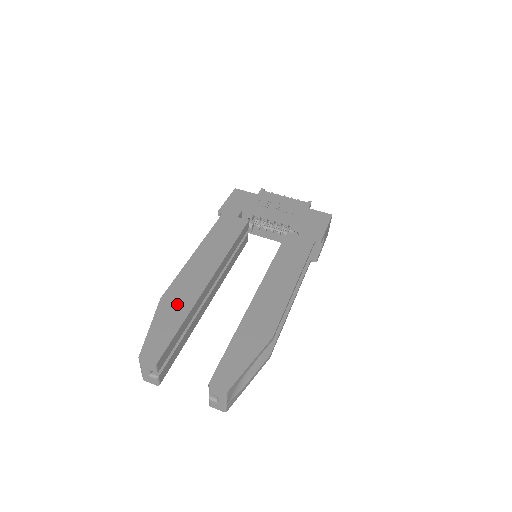
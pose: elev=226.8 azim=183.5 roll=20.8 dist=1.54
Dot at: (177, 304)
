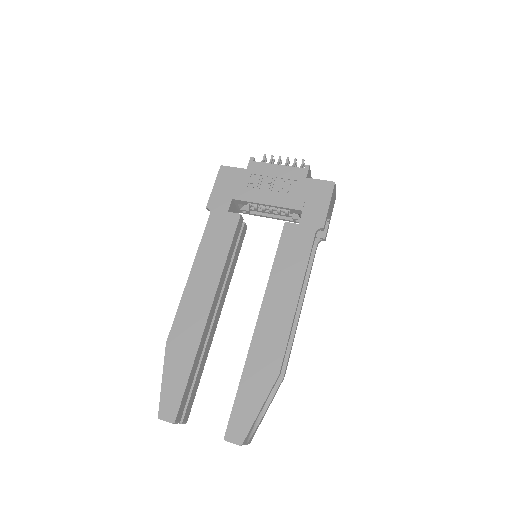
Dot at: (182, 348)
